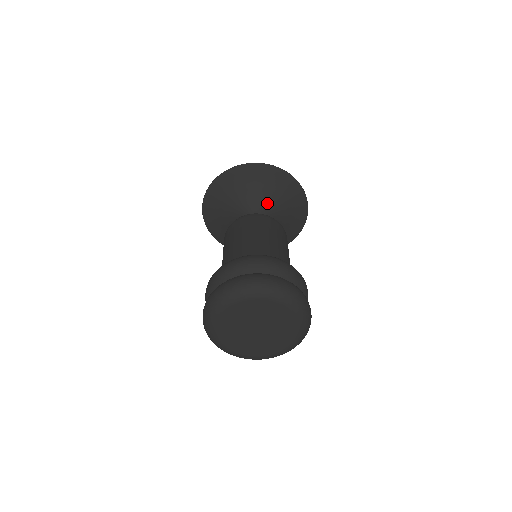
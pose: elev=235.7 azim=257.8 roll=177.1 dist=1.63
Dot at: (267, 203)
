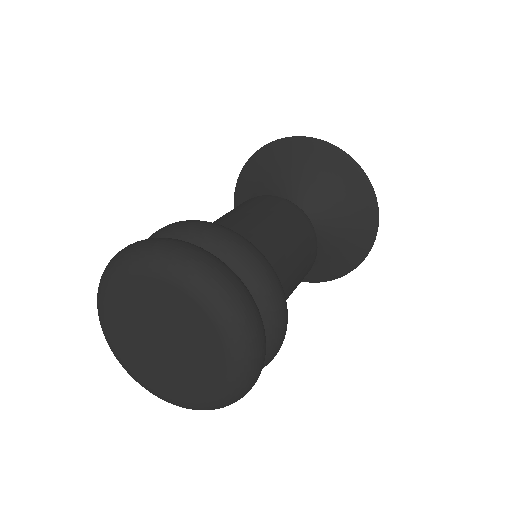
Dot at: (293, 190)
